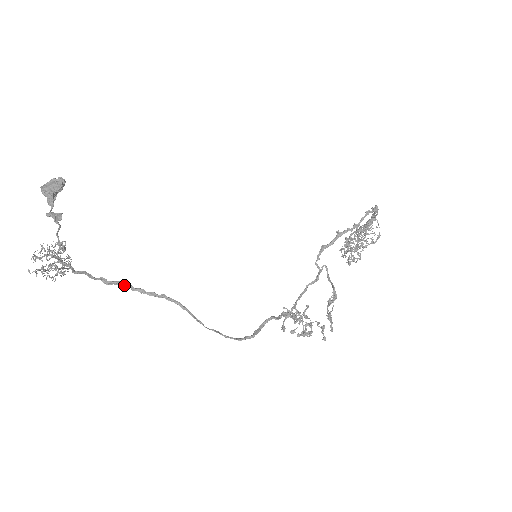
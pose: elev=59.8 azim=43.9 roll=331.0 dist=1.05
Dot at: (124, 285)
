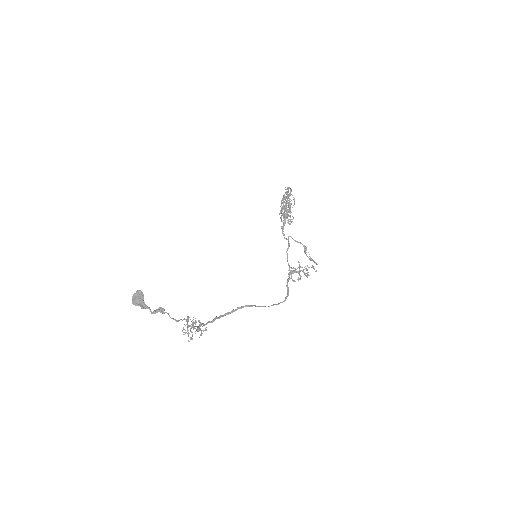
Dot at: (218, 317)
